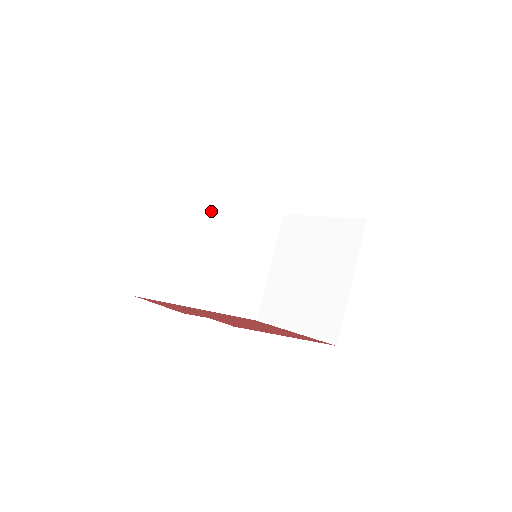
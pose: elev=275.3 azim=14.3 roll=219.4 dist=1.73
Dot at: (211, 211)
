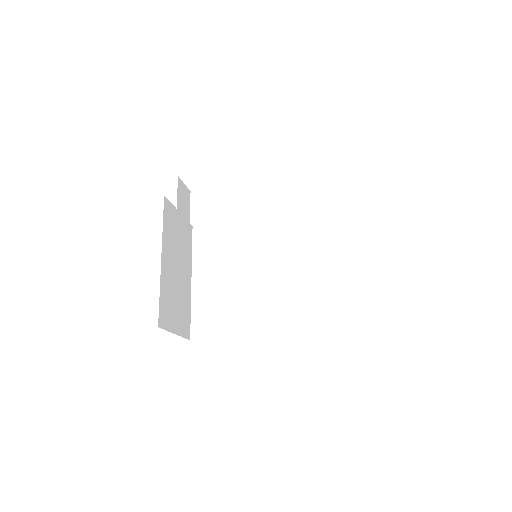
Dot at: (244, 244)
